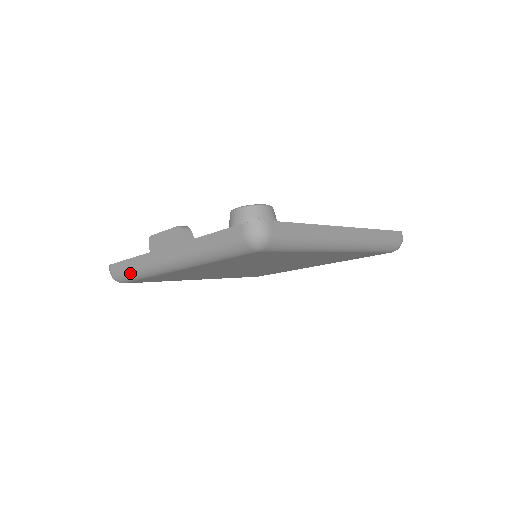
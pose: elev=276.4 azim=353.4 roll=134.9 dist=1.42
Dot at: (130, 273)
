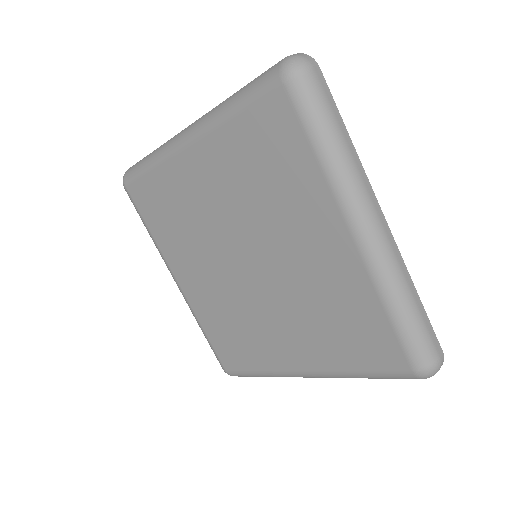
Dot at: (143, 160)
